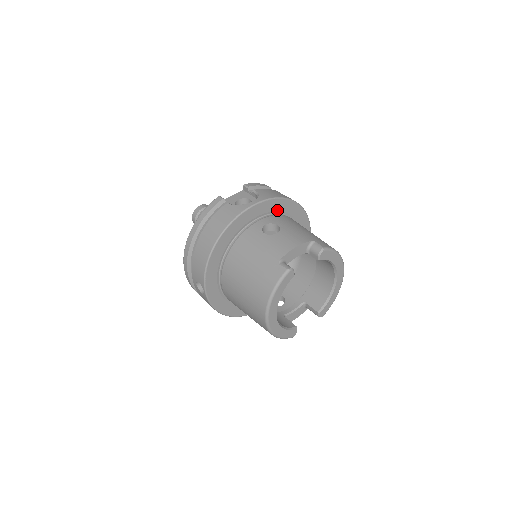
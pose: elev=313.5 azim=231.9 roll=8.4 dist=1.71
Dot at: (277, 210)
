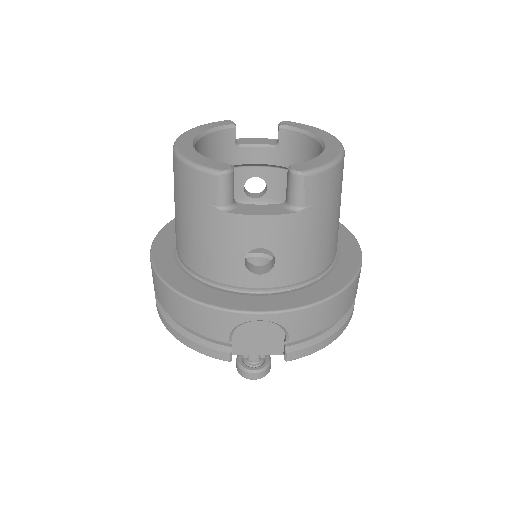
Dot at: occluded
